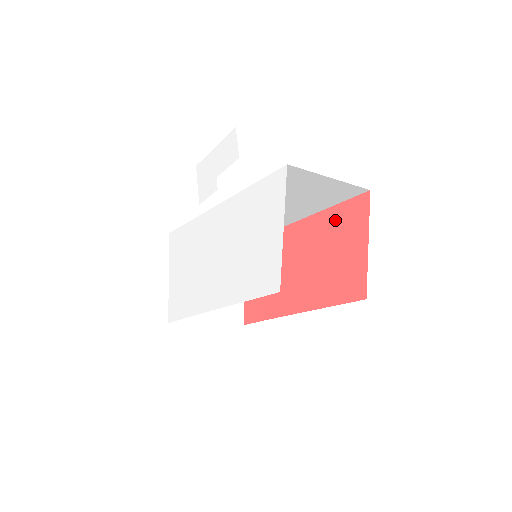
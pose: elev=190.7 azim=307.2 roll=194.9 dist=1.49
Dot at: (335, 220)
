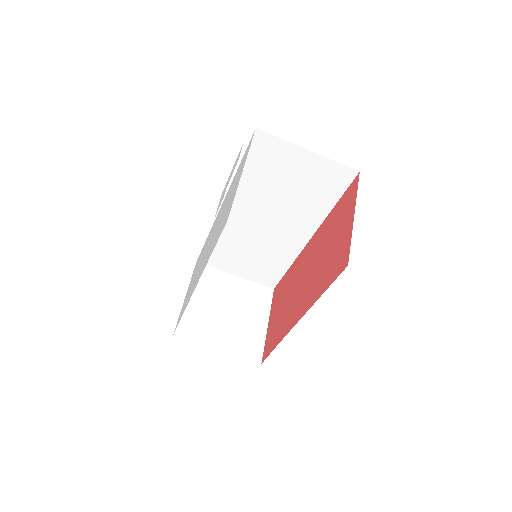
Dot at: (335, 215)
